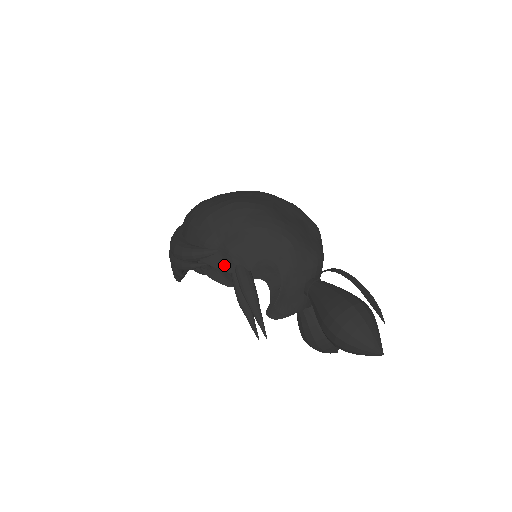
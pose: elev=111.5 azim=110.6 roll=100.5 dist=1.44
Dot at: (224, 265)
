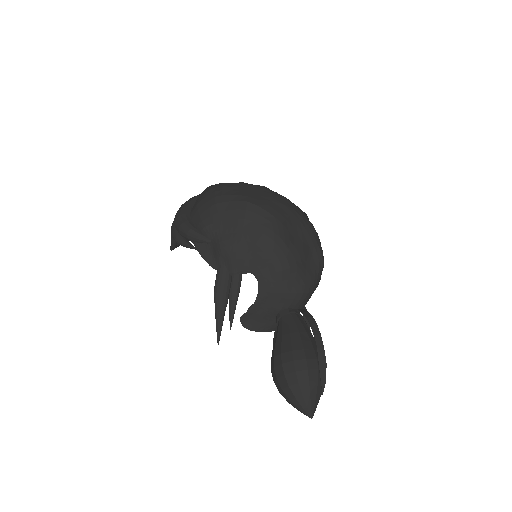
Dot at: (210, 258)
